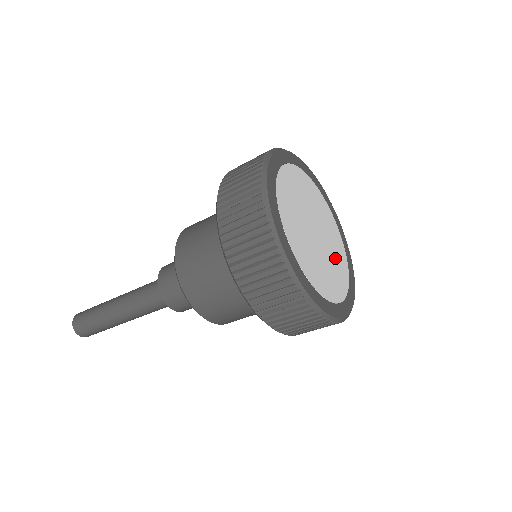
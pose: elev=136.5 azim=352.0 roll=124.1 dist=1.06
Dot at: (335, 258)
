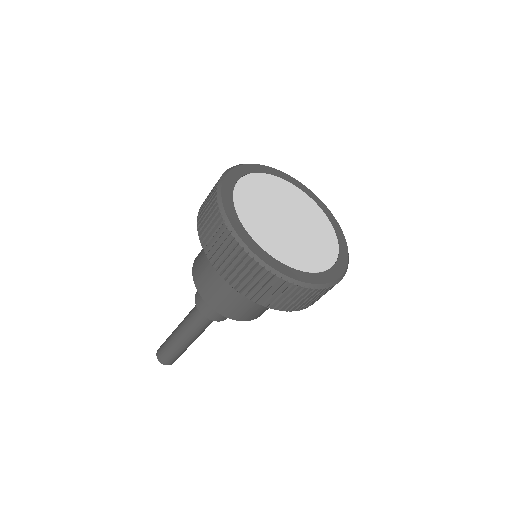
Dot at: (304, 209)
